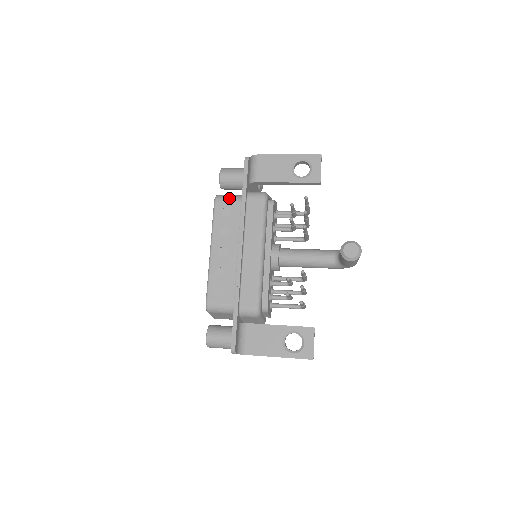
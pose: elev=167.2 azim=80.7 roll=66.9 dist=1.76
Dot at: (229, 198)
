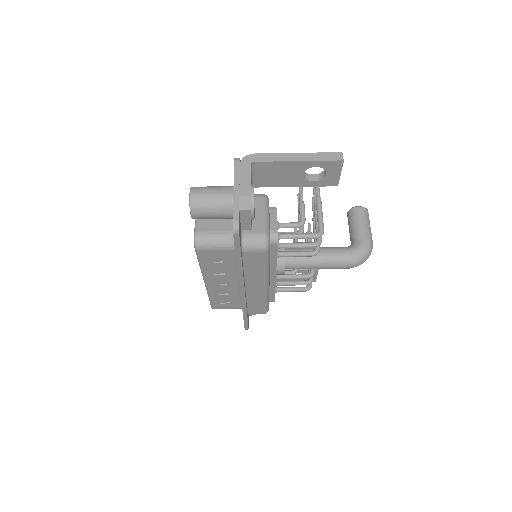
Dot at: occluded
